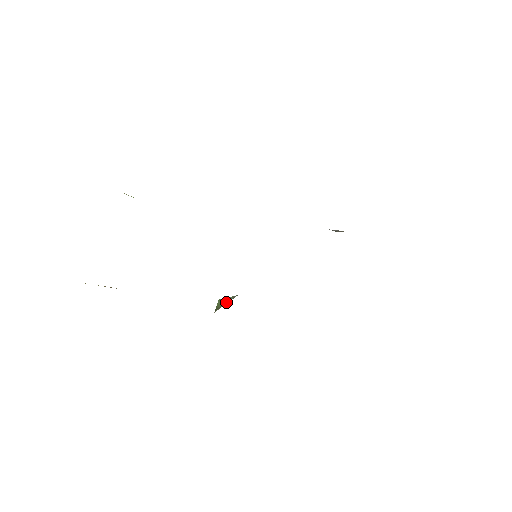
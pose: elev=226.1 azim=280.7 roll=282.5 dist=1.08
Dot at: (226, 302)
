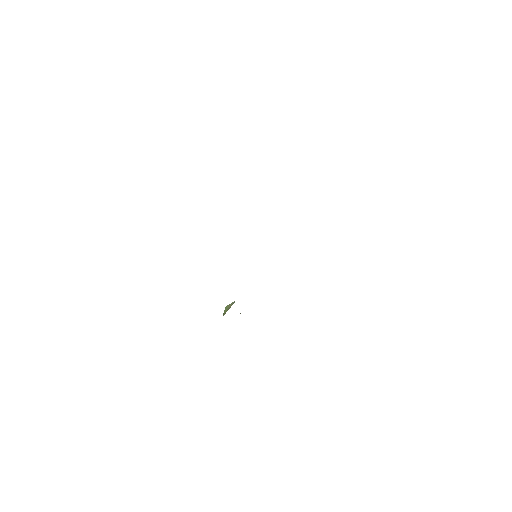
Dot at: (229, 308)
